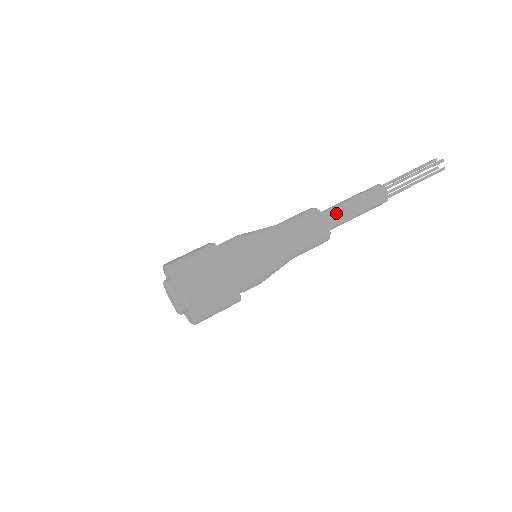
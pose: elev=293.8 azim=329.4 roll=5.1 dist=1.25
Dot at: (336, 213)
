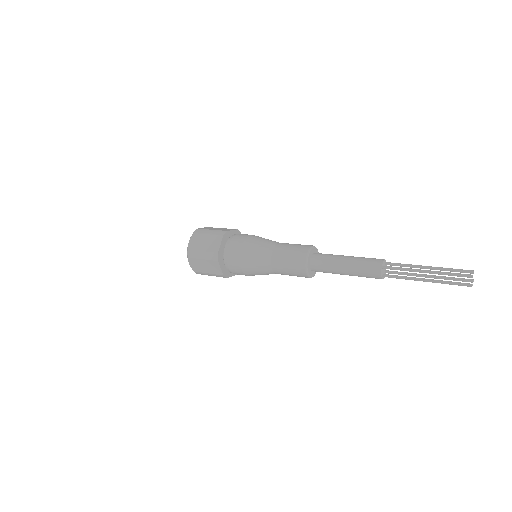
Dot at: (324, 261)
